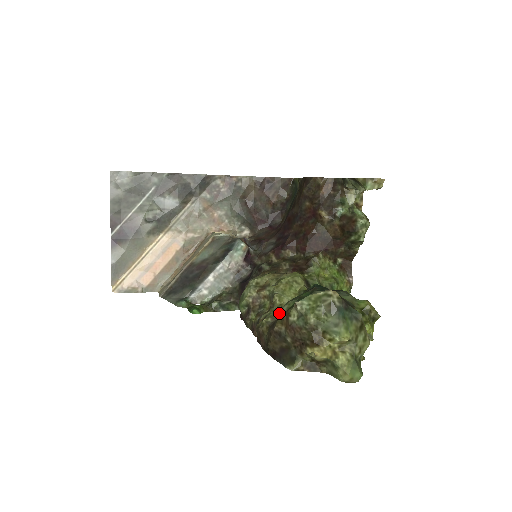
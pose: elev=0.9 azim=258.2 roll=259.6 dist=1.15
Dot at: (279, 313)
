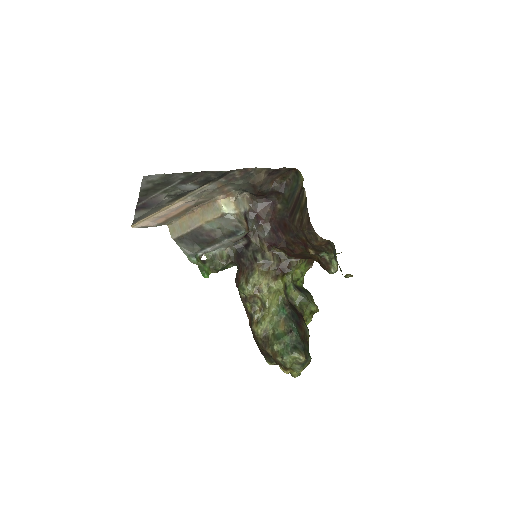
Dot at: (268, 327)
